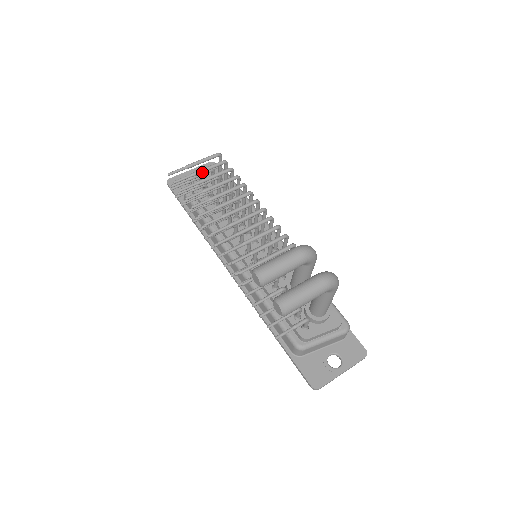
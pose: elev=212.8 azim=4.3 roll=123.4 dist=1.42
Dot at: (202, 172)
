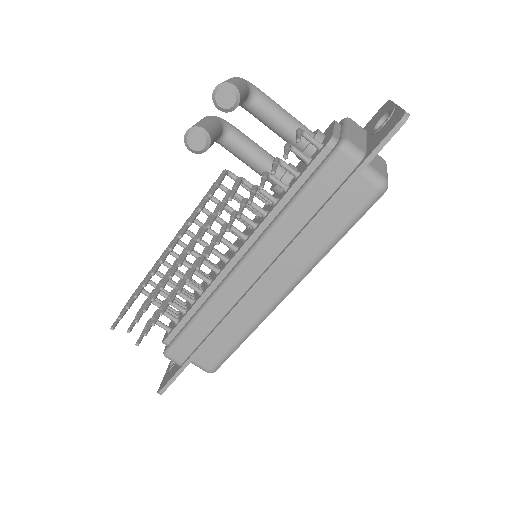
Dot at: occluded
